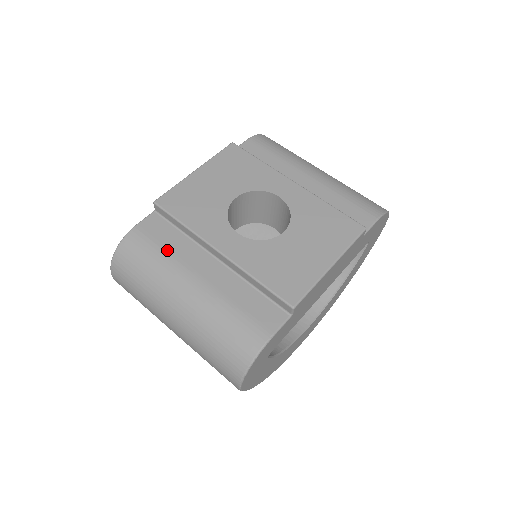
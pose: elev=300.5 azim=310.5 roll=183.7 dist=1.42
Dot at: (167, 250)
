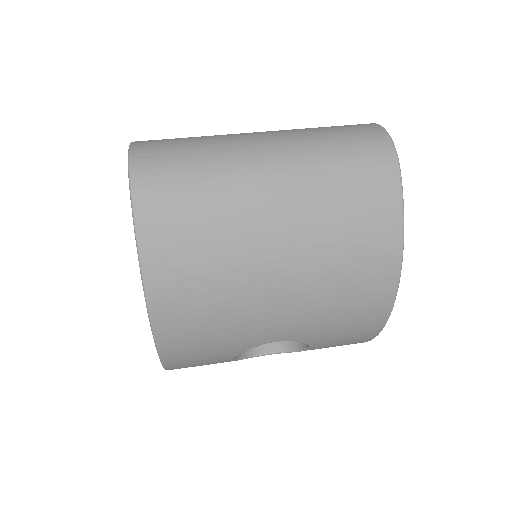
Dot at: occluded
